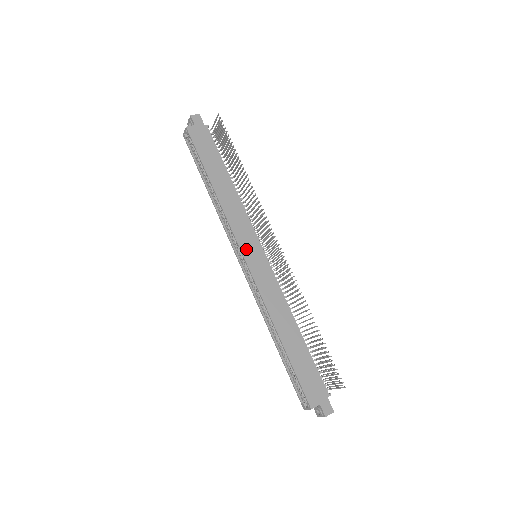
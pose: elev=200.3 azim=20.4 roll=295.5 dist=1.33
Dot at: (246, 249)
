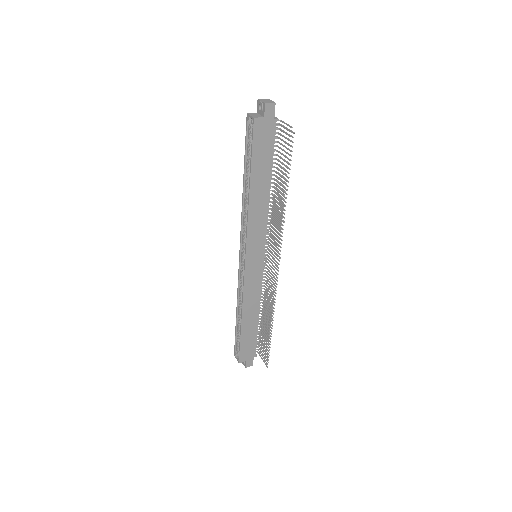
Dot at: (251, 253)
